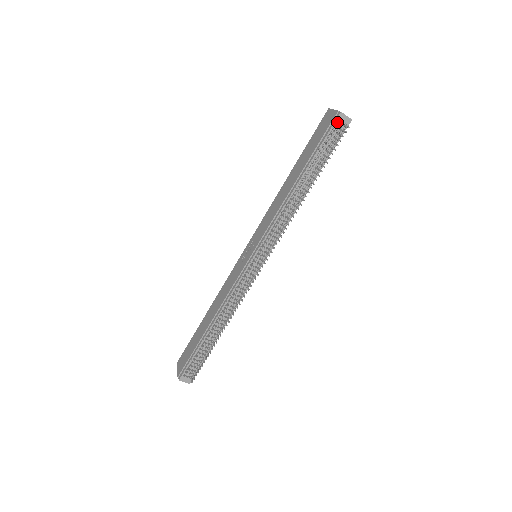
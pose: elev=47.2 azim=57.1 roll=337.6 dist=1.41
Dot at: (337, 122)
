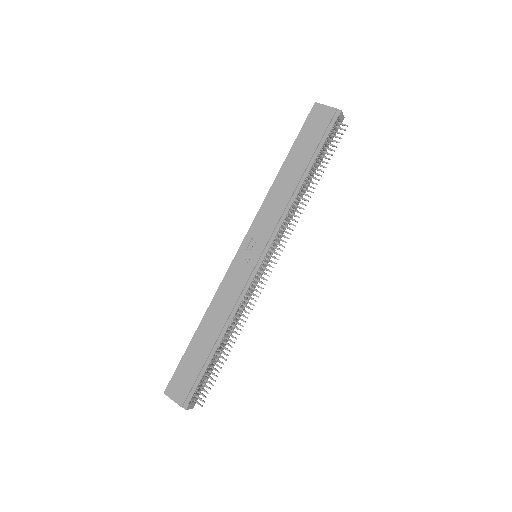
Dot at: (337, 120)
